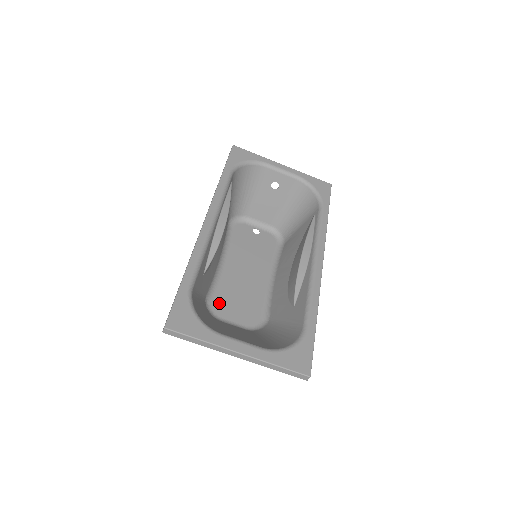
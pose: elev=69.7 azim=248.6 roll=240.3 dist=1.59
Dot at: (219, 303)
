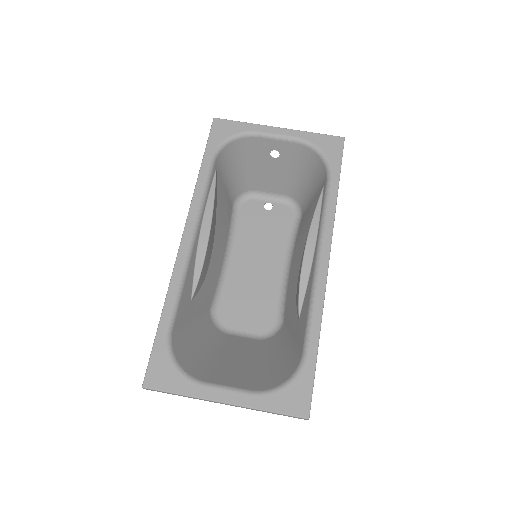
Dot at: (227, 311)
